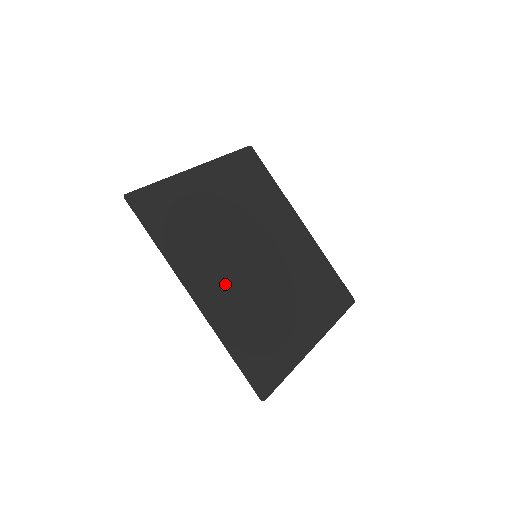
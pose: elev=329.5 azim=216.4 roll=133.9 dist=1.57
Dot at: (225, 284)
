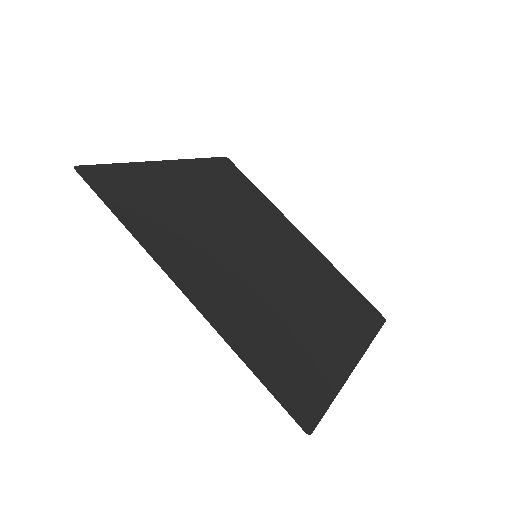
Dot at: (223, 280)
